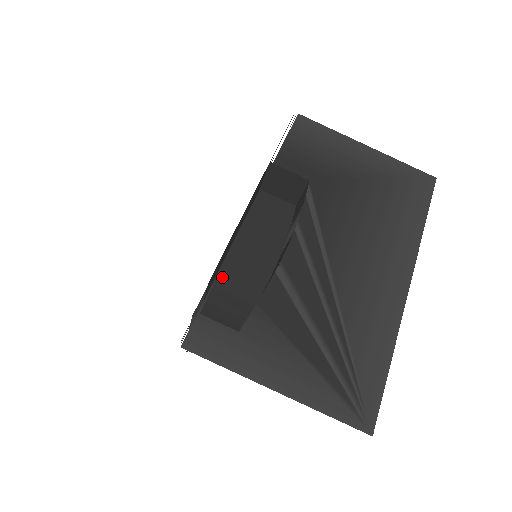
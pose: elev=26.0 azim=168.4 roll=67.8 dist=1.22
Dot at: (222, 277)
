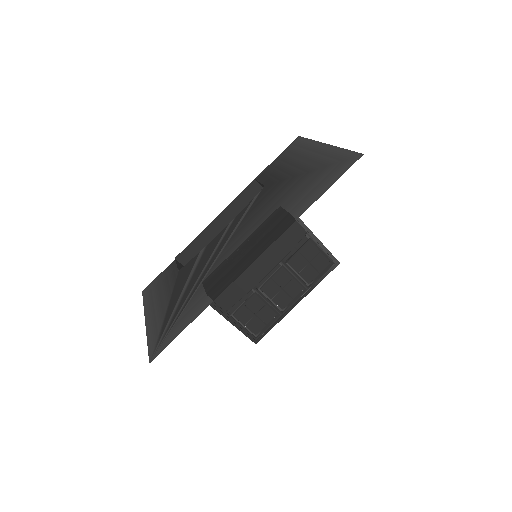
Dot at: occluded
